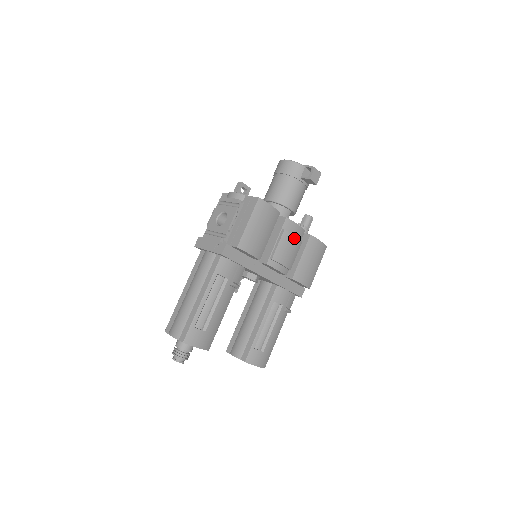
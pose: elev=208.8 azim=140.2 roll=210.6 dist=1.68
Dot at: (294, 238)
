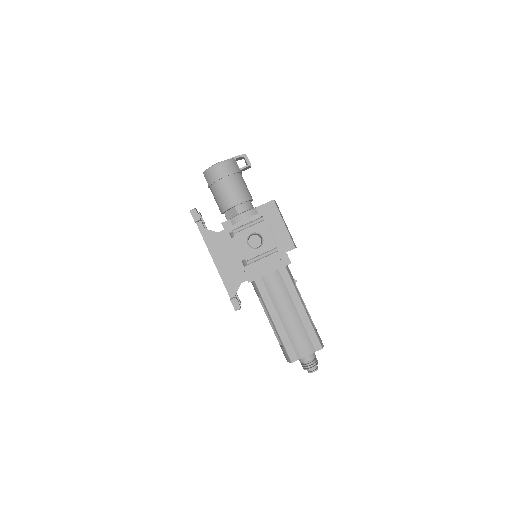
Dot at: occluded
